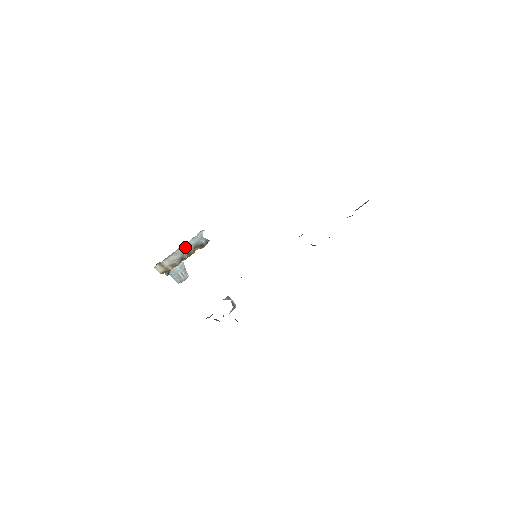
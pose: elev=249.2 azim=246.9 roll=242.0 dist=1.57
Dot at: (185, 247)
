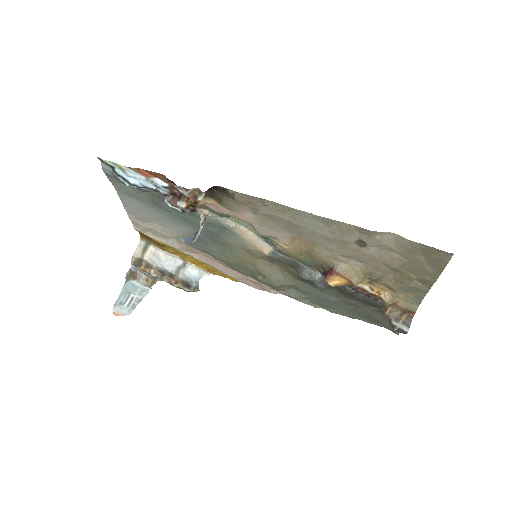
Dot at: (177, 268)
